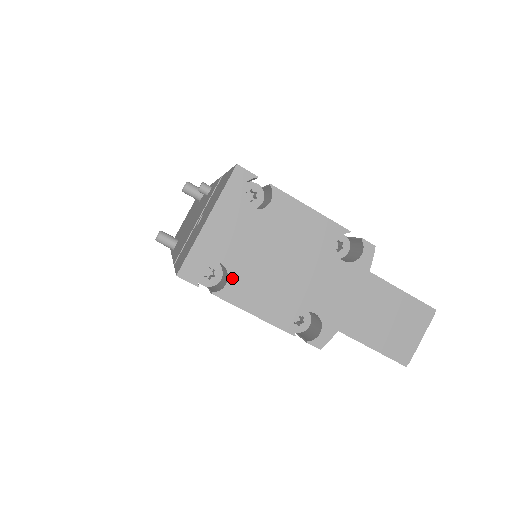
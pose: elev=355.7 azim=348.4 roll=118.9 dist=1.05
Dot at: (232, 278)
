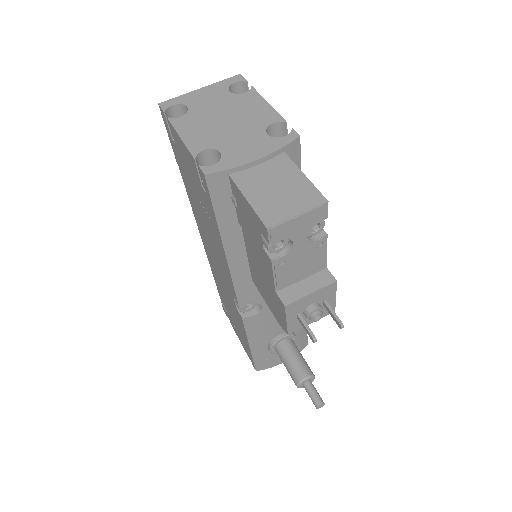
Dot at: (187, 116)
